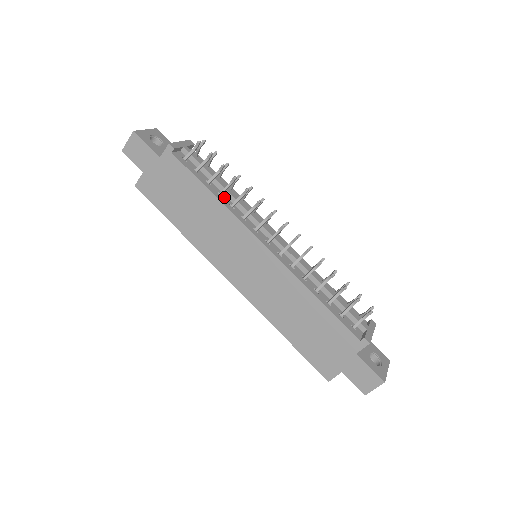
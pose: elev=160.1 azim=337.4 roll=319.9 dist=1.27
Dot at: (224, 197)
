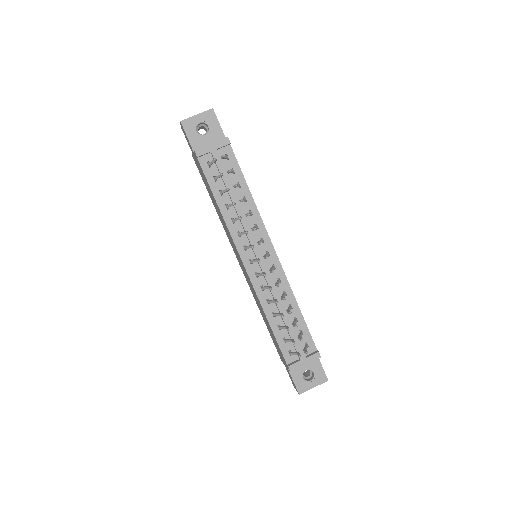
Dot at: (231, 209)
